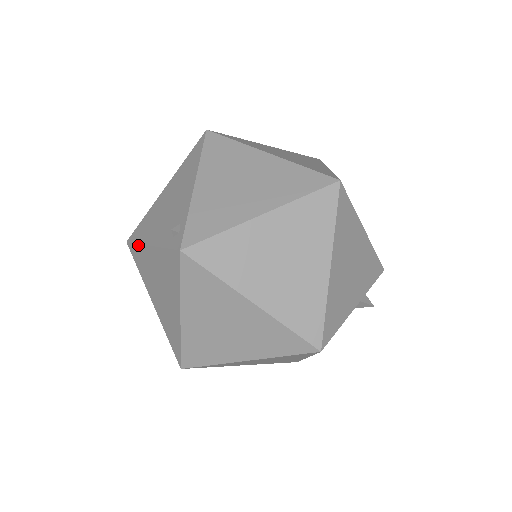
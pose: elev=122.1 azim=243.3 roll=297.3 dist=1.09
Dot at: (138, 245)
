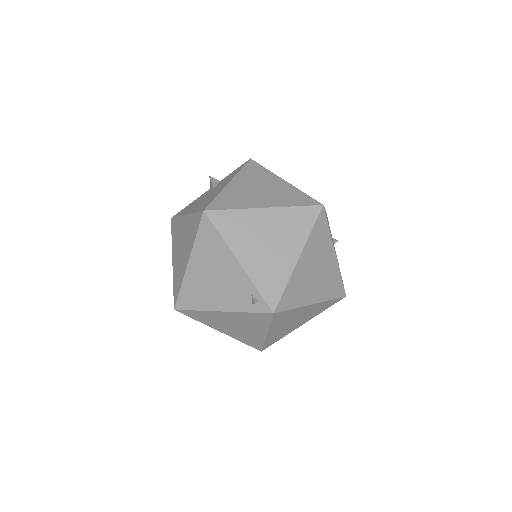
Dot at: (199, 311)
